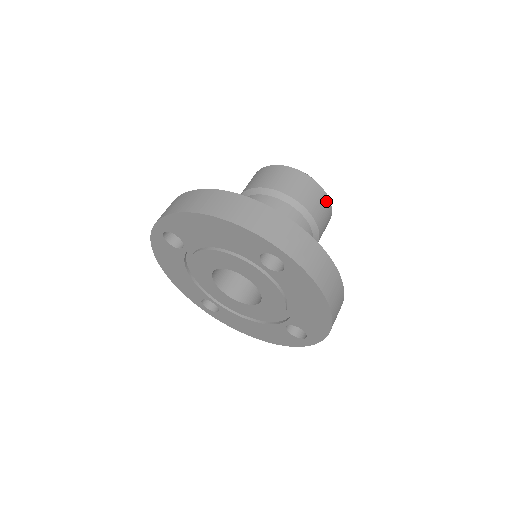
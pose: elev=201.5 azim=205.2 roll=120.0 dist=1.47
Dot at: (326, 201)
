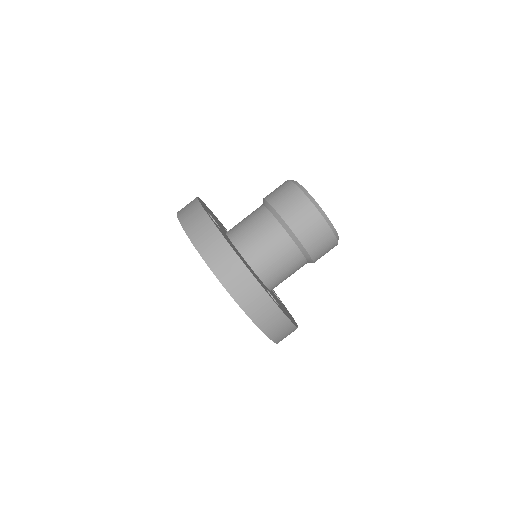
Dot at: (302, 199)
